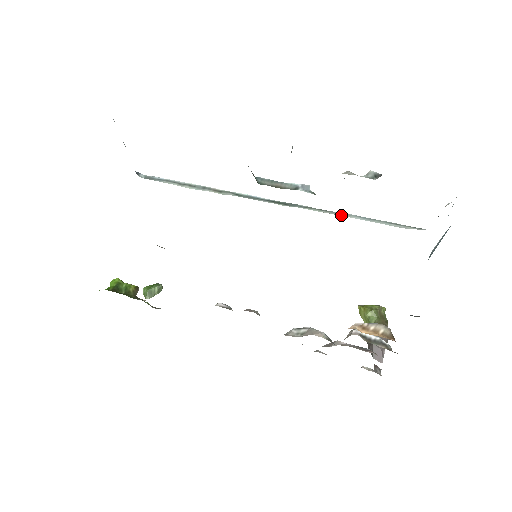
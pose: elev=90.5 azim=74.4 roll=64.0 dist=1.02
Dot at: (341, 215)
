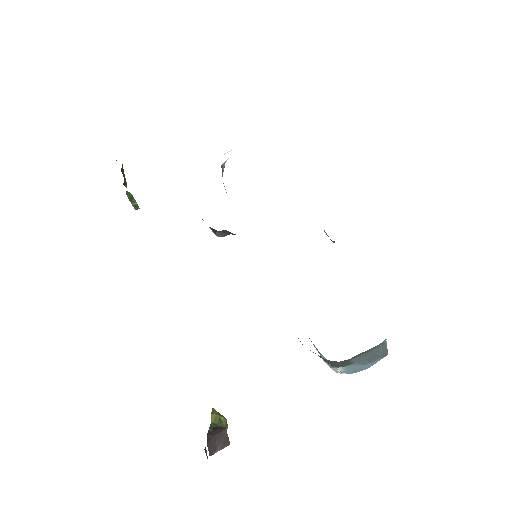
Dot at: occluded
